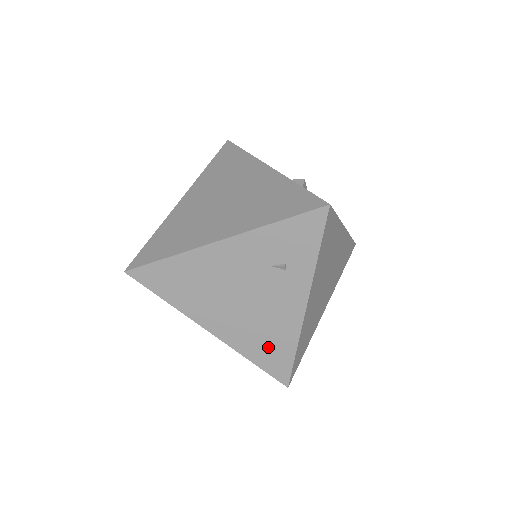
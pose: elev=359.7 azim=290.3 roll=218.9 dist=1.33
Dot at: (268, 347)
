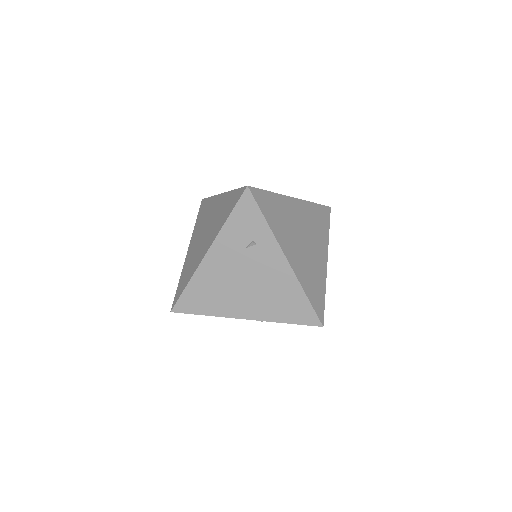
Dot at: (287, 305)
